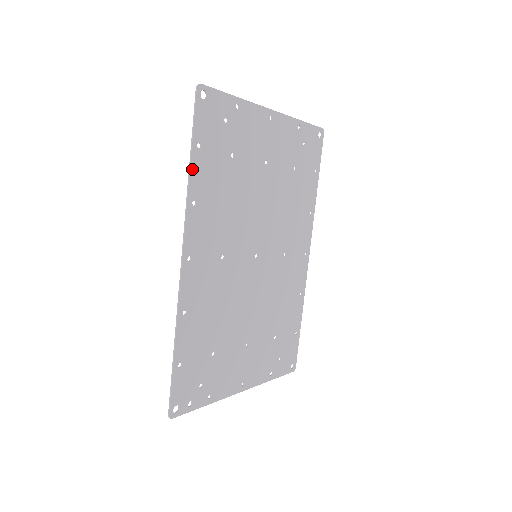
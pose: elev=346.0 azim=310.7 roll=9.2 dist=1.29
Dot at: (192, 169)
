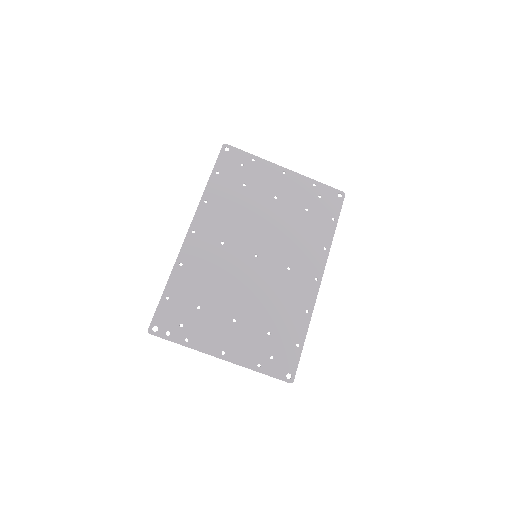
Dot at: (209, 183)
